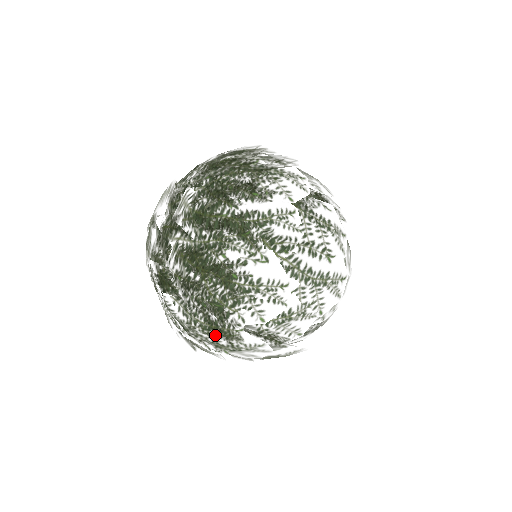
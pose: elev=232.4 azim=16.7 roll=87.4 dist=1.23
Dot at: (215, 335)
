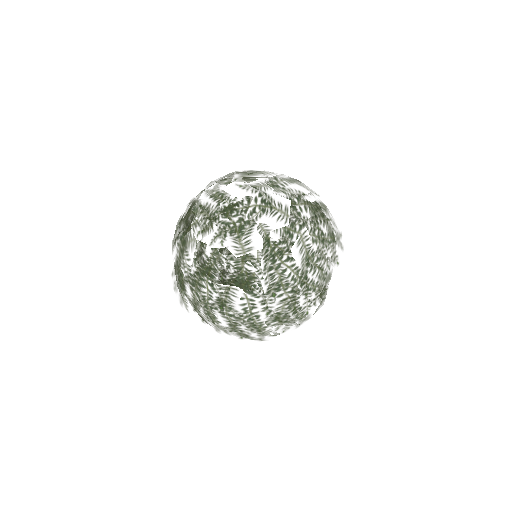
Dot at: (253, 331)
